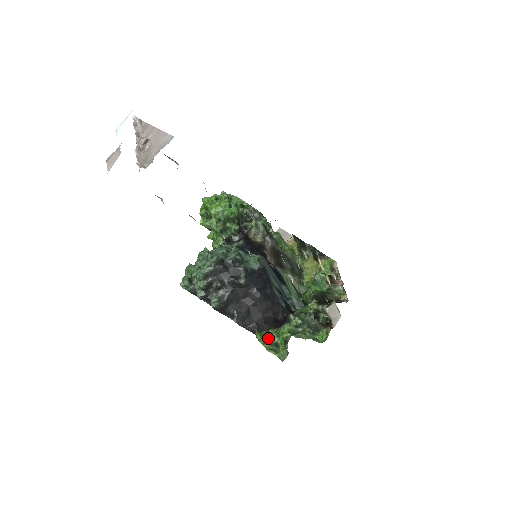
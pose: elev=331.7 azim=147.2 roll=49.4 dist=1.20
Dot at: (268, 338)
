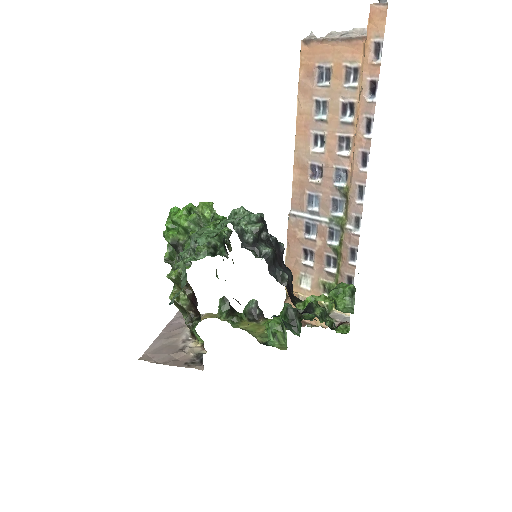
Dot at: occluded
